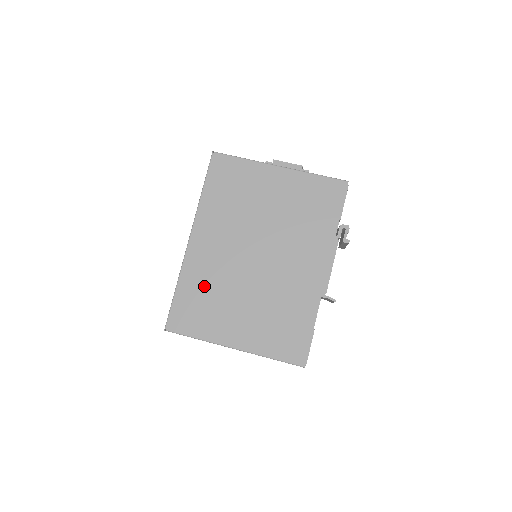
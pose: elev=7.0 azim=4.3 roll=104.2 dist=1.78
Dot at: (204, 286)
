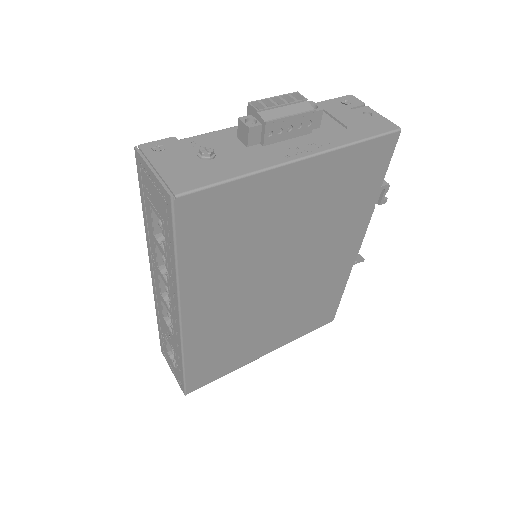
Dot at: (220, 343)
